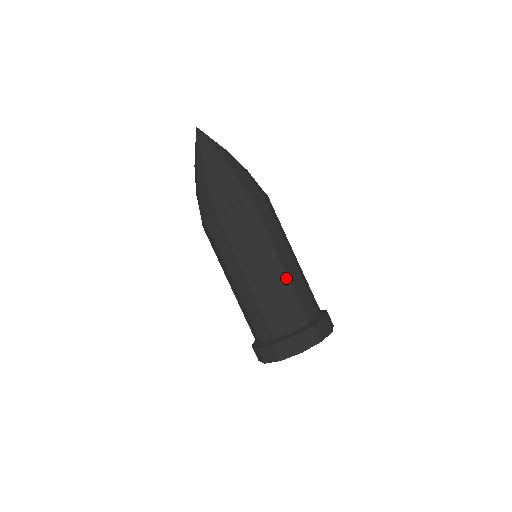
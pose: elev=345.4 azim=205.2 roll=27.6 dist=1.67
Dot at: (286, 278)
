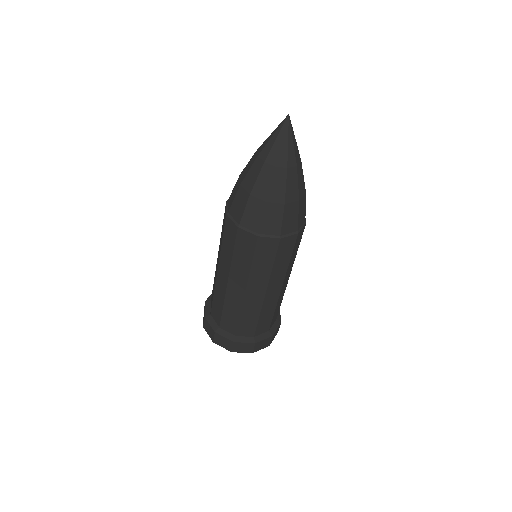
Dot at: (241, 303)
